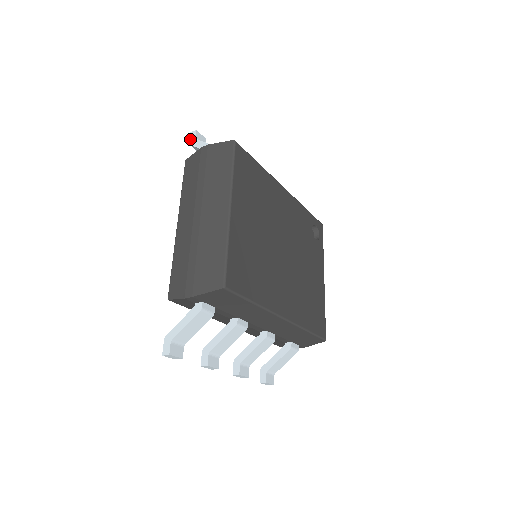
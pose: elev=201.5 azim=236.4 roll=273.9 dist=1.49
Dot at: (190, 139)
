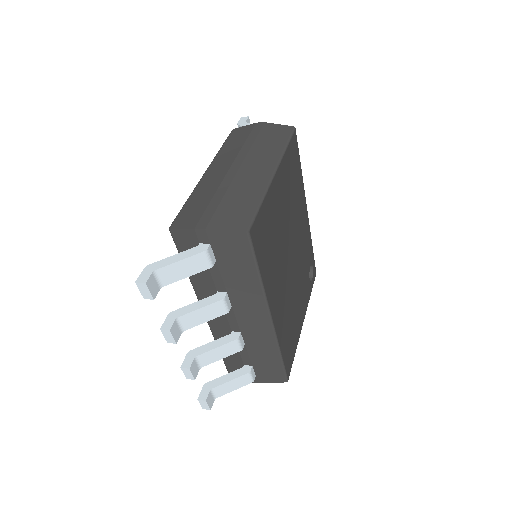
Dot at: (240, 121)
